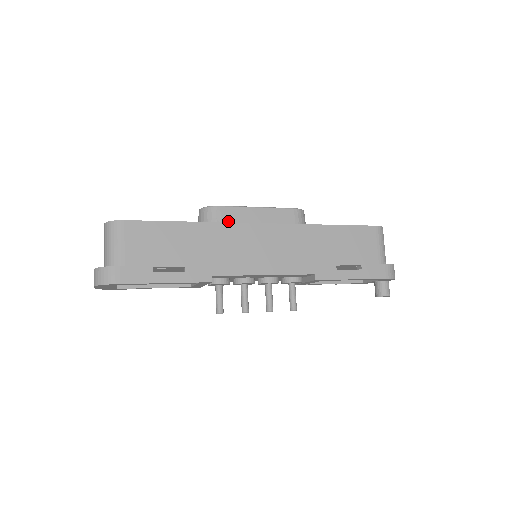
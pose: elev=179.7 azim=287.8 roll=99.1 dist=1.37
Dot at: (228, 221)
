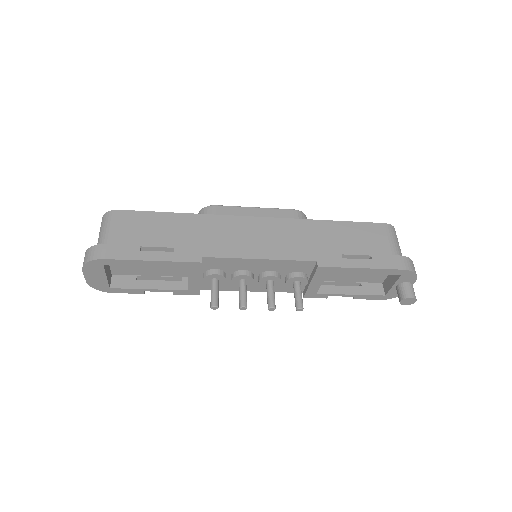
Dot at: occluded
